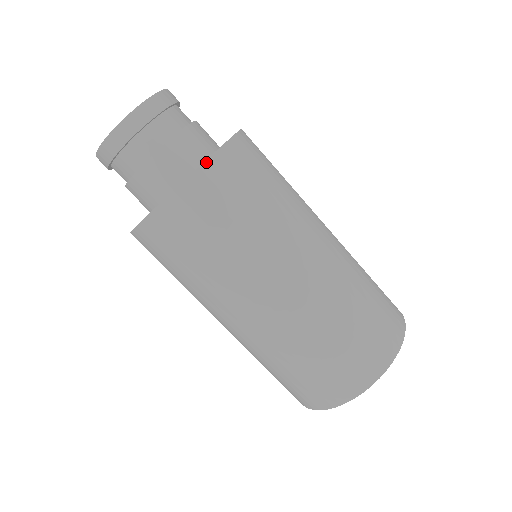
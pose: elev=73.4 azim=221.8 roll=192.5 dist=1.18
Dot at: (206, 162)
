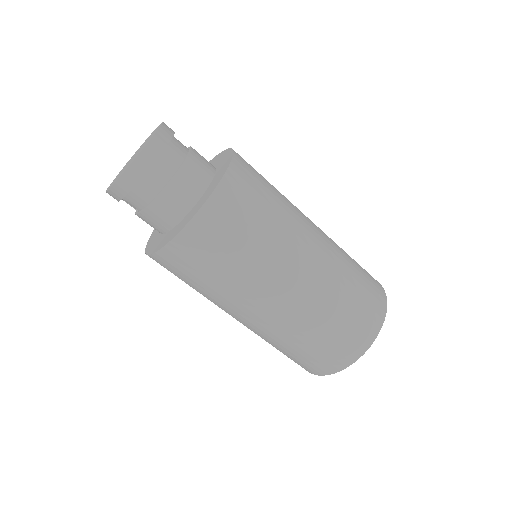
Dot at: (222, 181)
